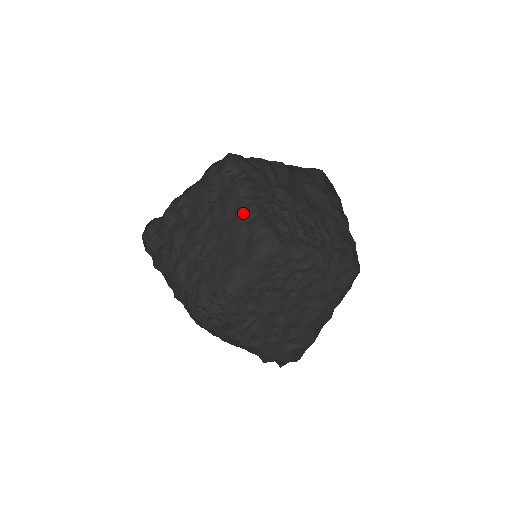
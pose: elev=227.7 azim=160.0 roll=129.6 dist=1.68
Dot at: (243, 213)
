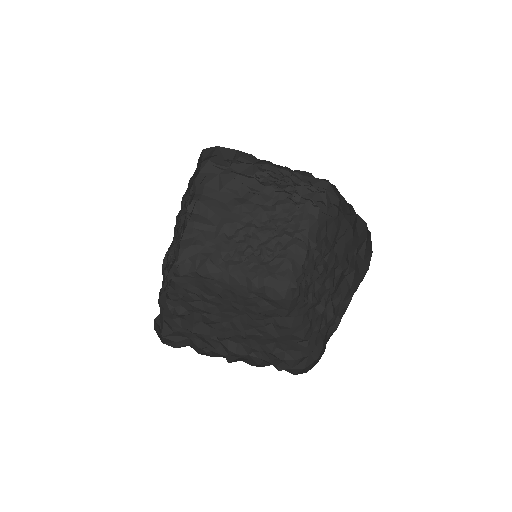
Dot at: (235, 288)
